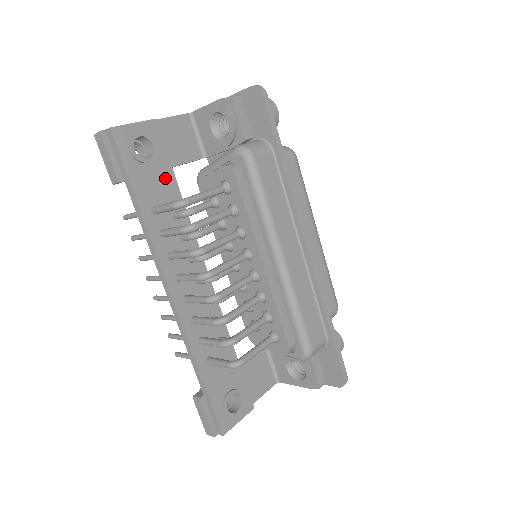
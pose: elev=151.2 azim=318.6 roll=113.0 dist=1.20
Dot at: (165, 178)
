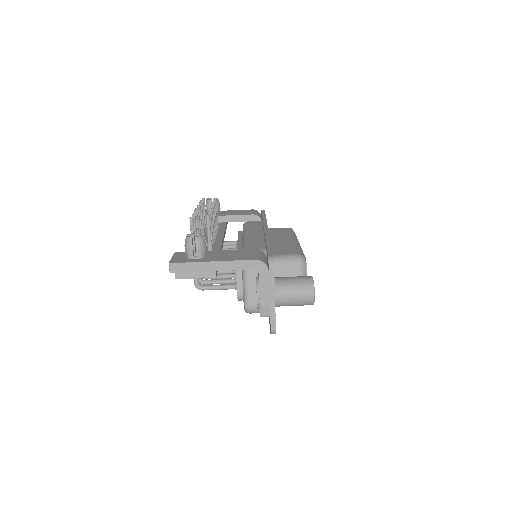
Dot at: occluded
